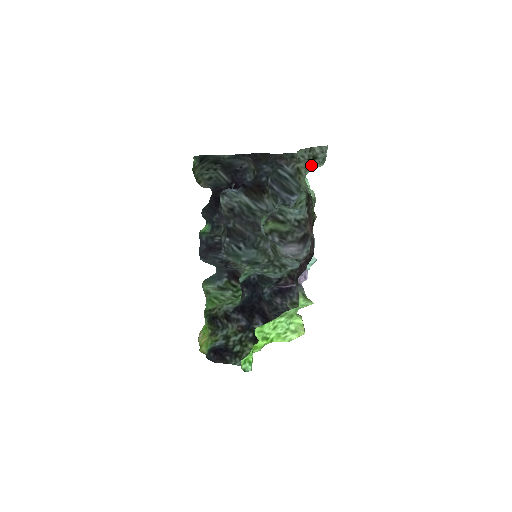
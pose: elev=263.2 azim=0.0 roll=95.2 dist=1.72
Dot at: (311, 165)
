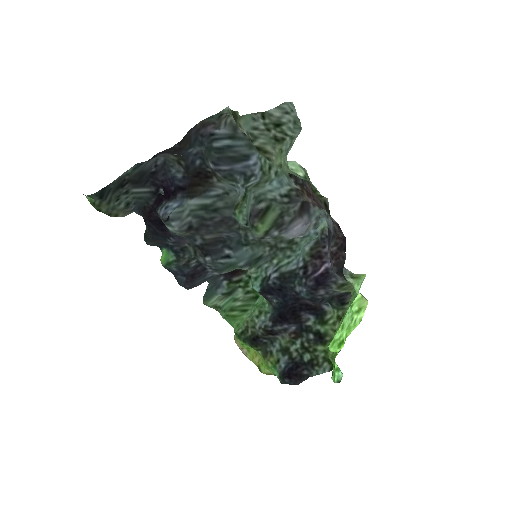
Dot at: (278, 137)
